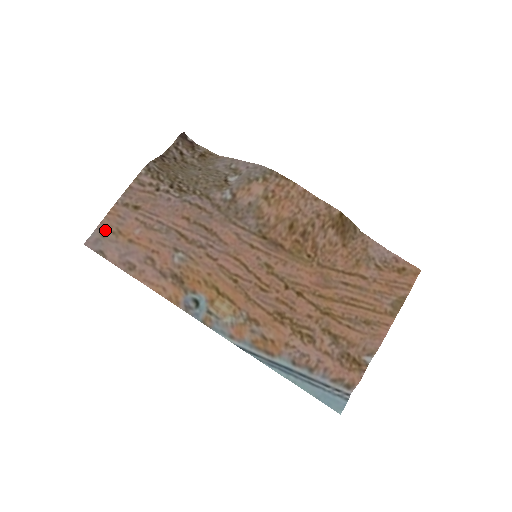
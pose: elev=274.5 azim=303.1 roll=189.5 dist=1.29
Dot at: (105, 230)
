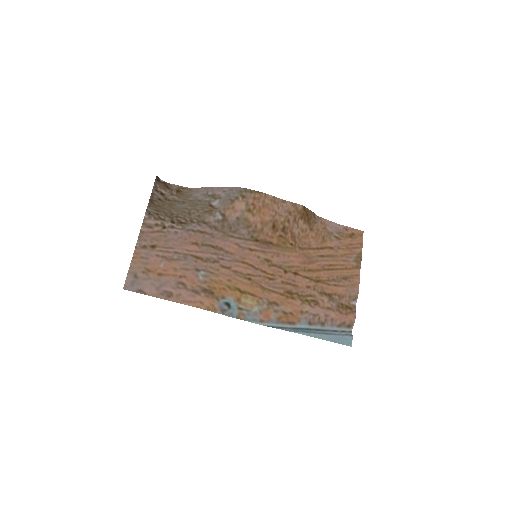
Dot at: (136, 272)
